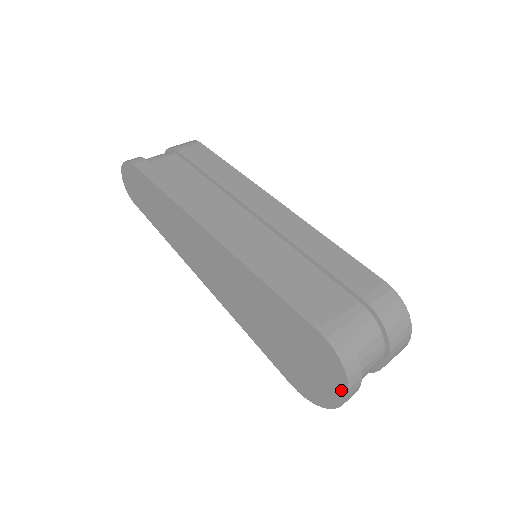
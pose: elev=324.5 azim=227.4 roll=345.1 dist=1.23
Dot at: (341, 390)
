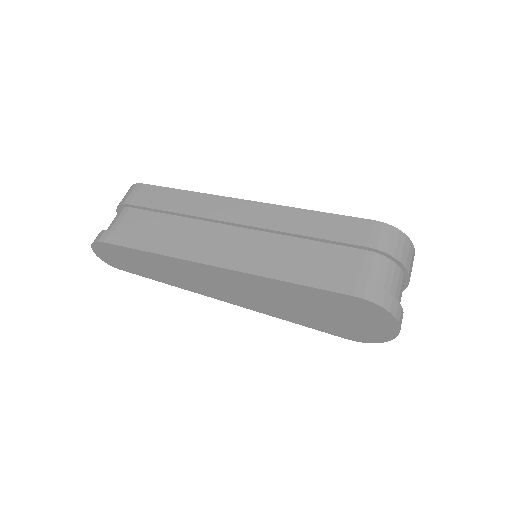
Dot at: (393, 326)
